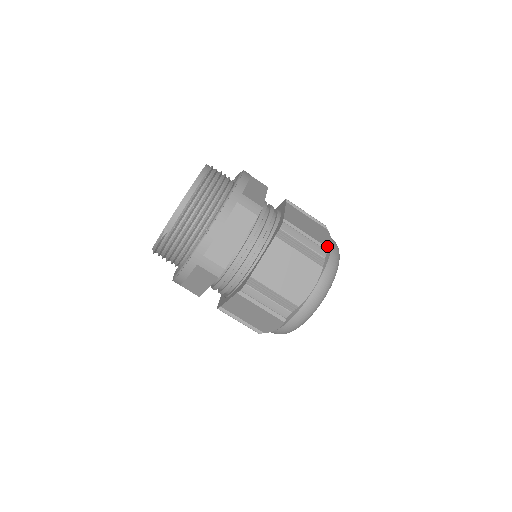
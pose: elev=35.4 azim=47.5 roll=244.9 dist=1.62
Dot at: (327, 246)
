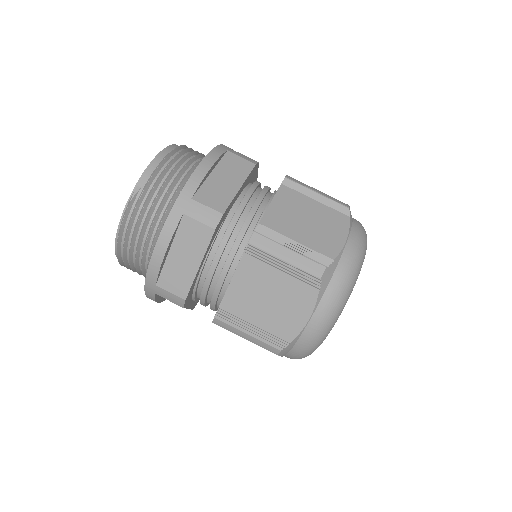
Dot at: occluded
